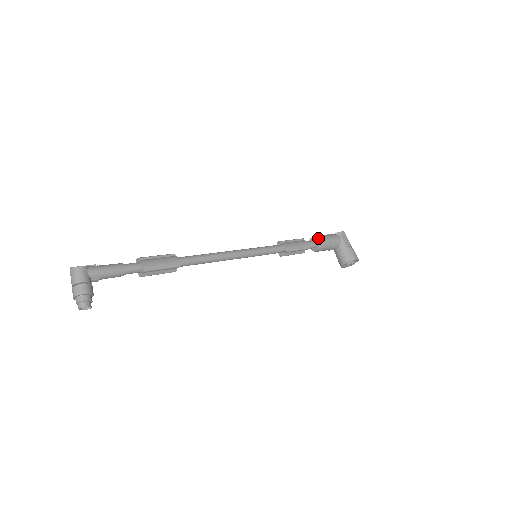
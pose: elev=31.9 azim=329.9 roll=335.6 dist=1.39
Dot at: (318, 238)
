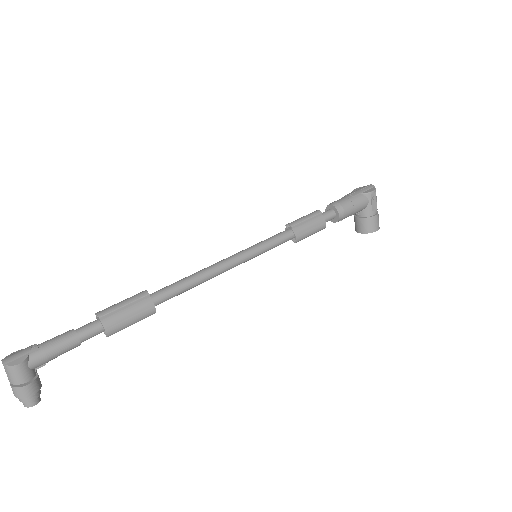
Dot at: (340, 210)
